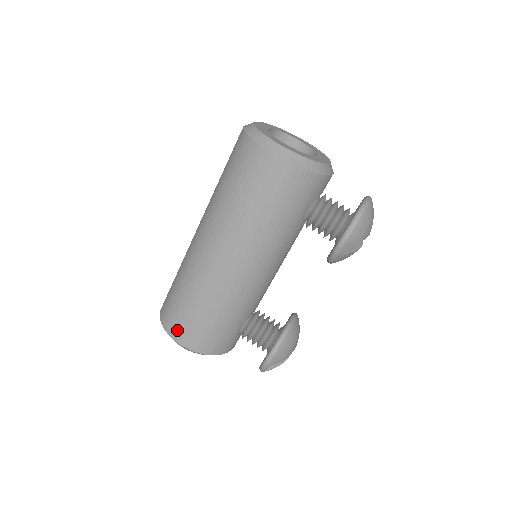
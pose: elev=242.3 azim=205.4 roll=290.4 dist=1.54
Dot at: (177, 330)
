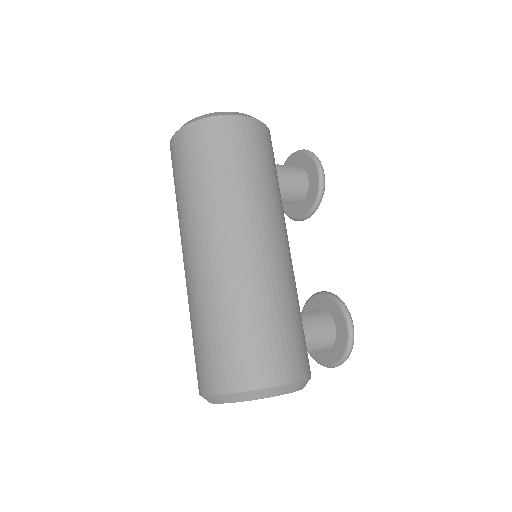
Dot at: (274, 369)
